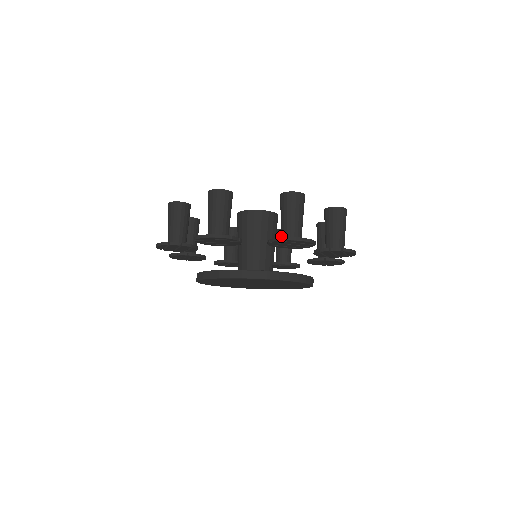
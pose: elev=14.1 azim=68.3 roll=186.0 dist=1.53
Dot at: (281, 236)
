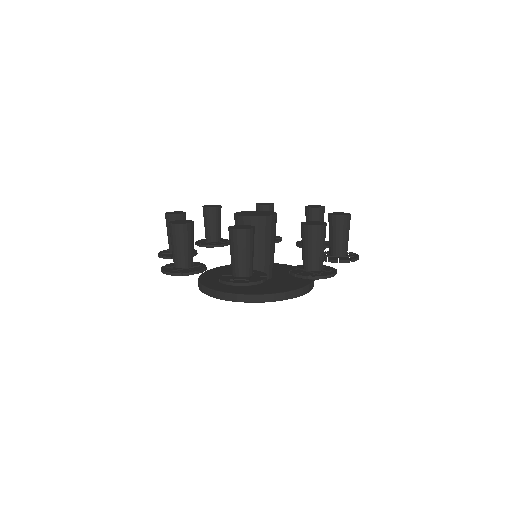
Dot at: (304, 267)
